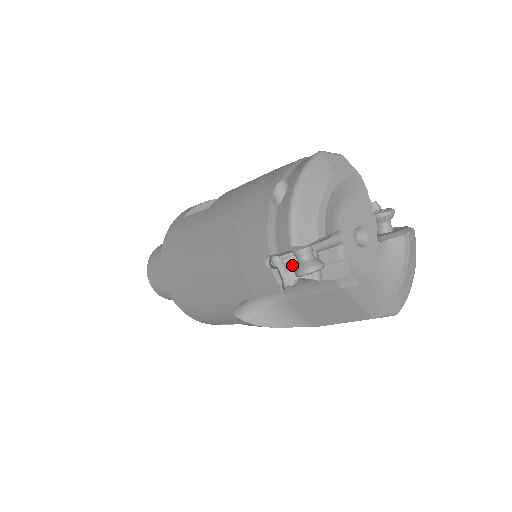
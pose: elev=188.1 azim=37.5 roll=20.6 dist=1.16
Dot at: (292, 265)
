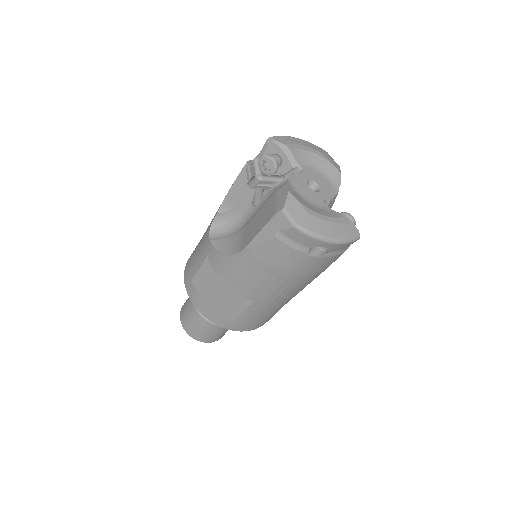
Dot at: (264, 183)
